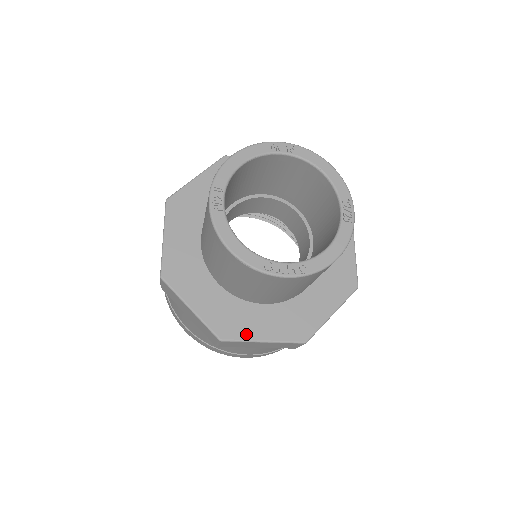
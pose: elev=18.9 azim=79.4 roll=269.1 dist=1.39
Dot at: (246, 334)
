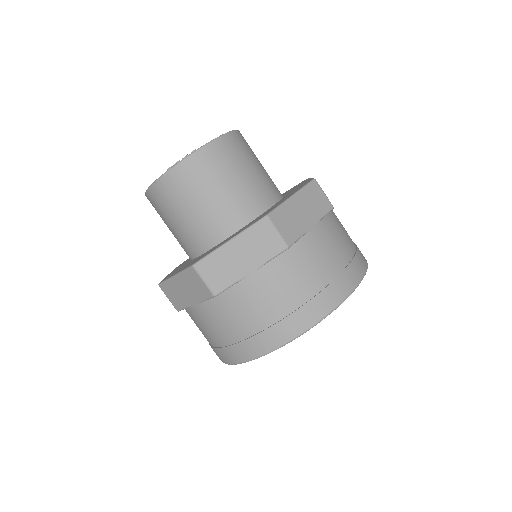
Dot at: (214, 249)
